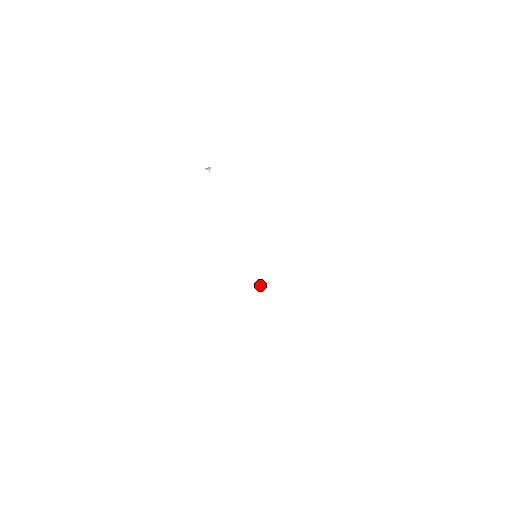
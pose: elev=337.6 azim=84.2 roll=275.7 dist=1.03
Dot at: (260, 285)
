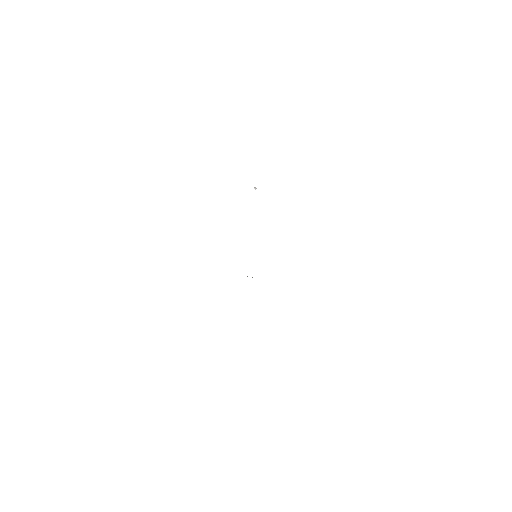
Dot at: occluded
